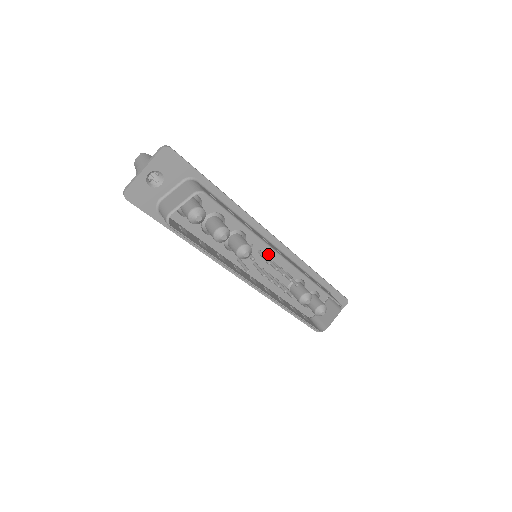
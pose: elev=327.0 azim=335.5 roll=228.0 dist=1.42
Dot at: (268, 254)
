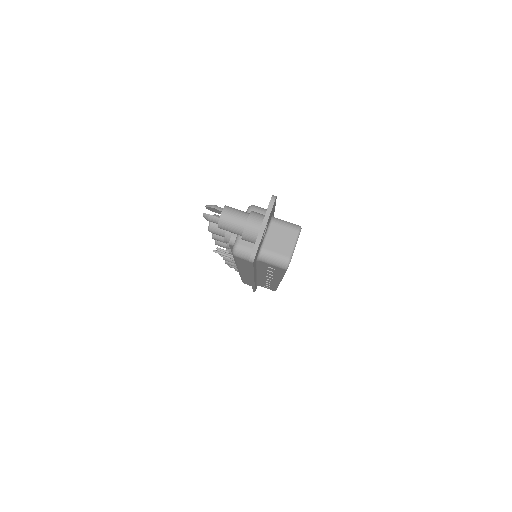
Dot at: occluded
